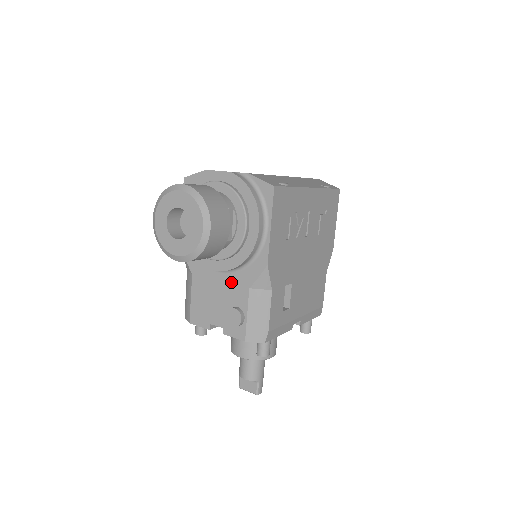
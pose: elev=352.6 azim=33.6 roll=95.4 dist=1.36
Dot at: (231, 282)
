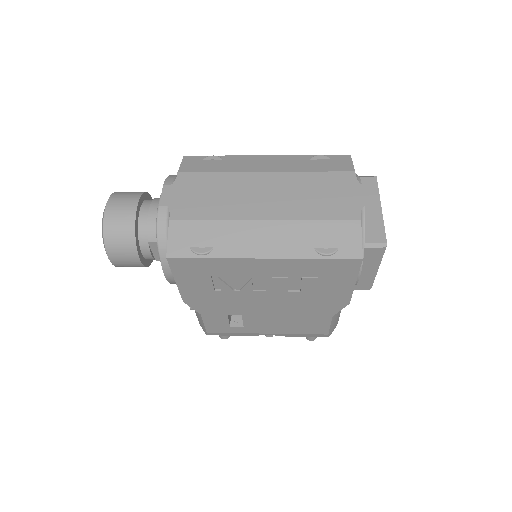
Dot at: occluded
